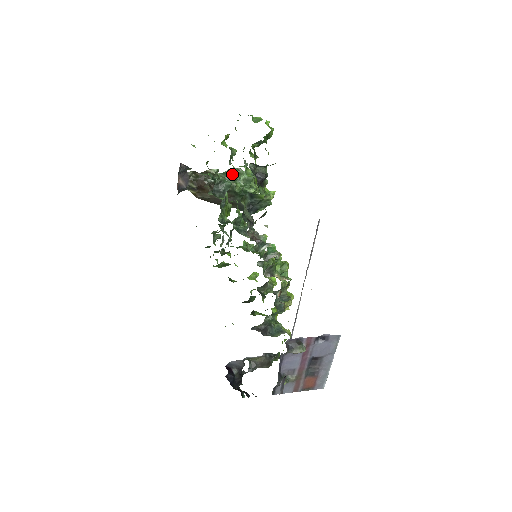
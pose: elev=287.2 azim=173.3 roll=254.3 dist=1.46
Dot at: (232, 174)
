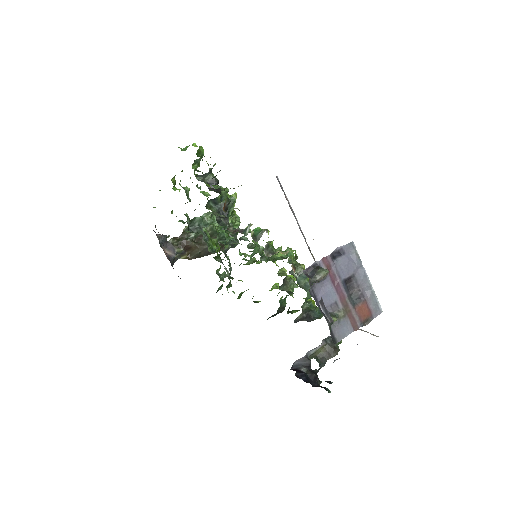
Dot at: (205, 220)
